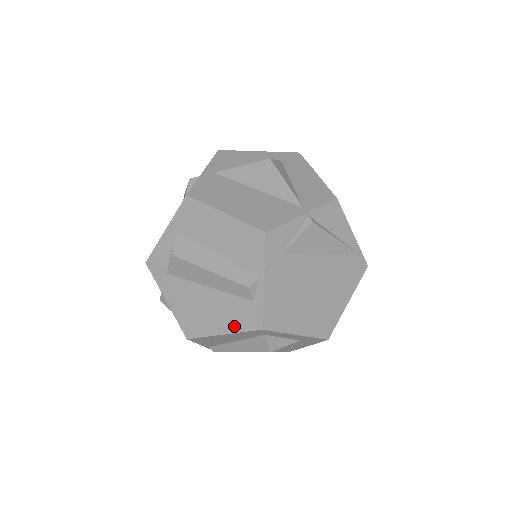
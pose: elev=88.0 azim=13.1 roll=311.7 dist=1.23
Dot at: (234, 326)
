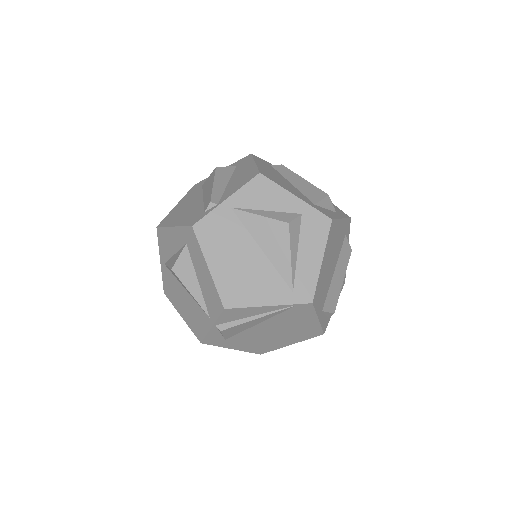
Dot at: occluded
